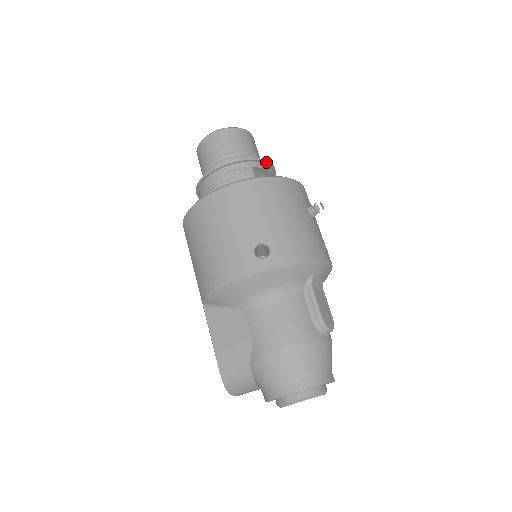
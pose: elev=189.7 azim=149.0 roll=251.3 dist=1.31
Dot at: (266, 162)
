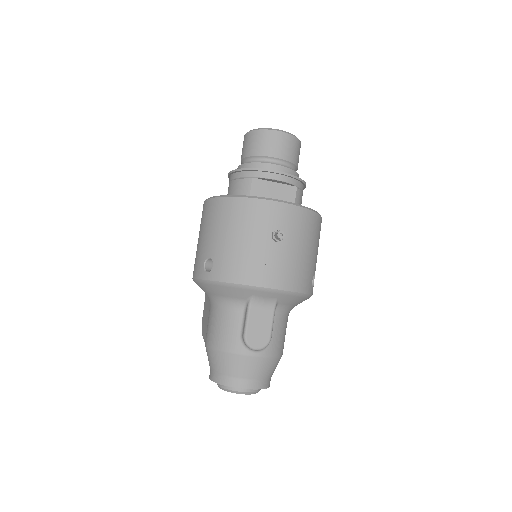
Dot at: (272, 172)
